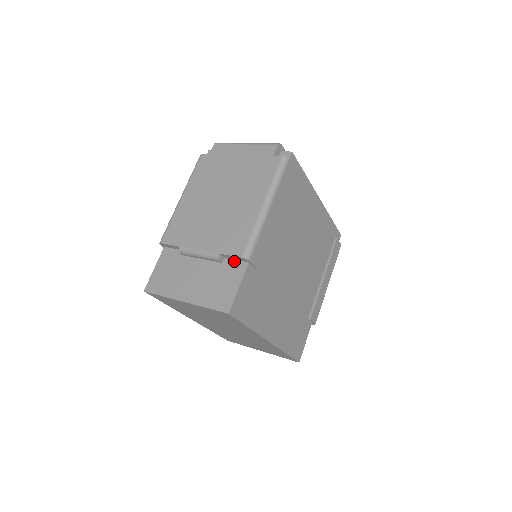
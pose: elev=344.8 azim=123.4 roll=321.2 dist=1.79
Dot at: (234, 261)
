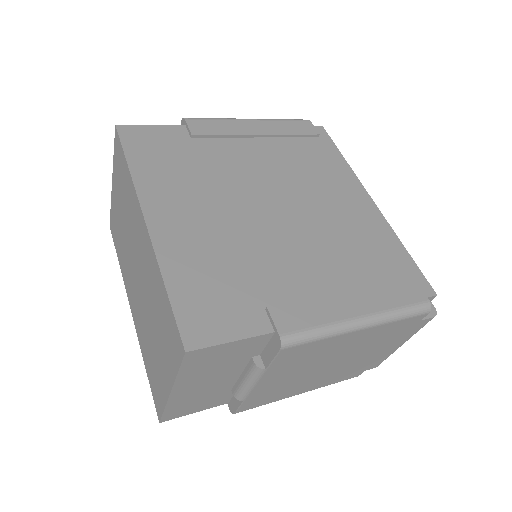
Dot at: occluded
